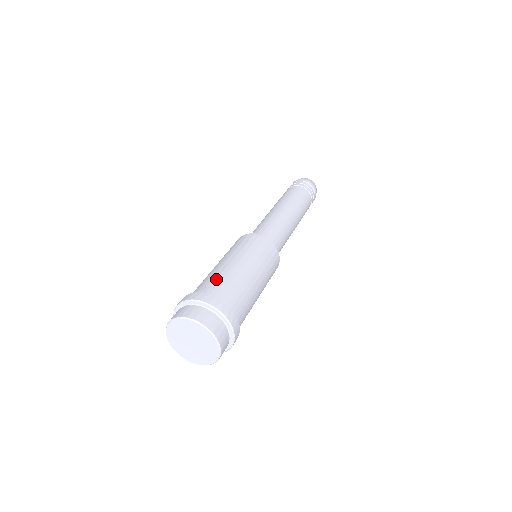
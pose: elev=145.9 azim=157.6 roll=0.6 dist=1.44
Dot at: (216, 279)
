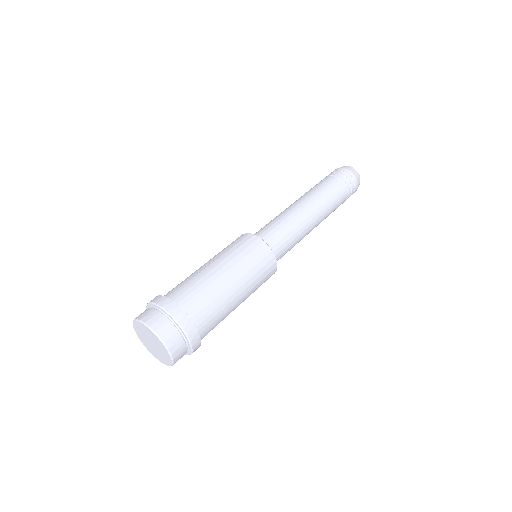
Dot at: (186, 282)
